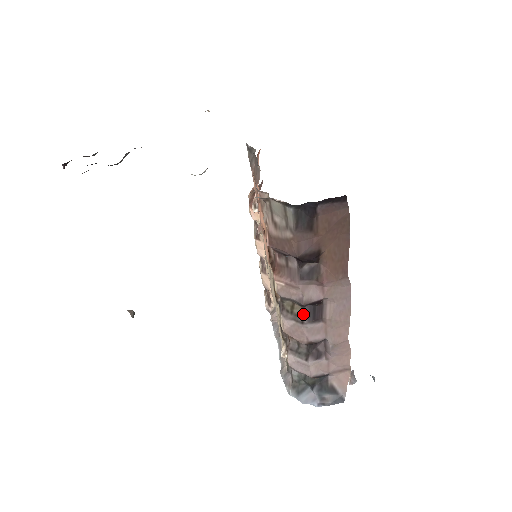
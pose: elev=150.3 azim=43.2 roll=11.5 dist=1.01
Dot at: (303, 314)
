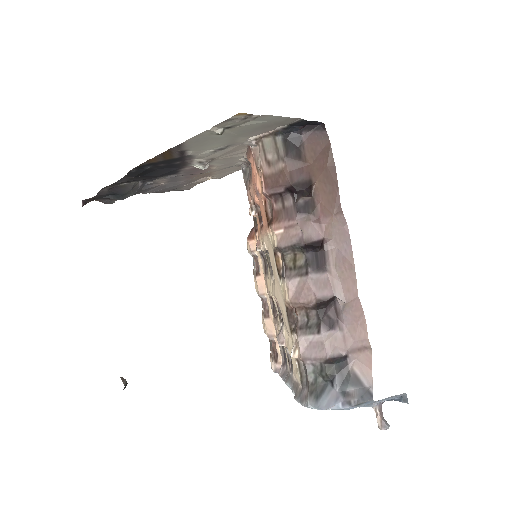
Dot at: (306, 262)
